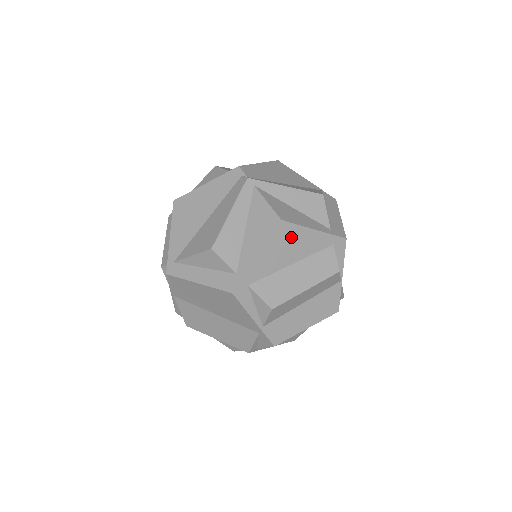
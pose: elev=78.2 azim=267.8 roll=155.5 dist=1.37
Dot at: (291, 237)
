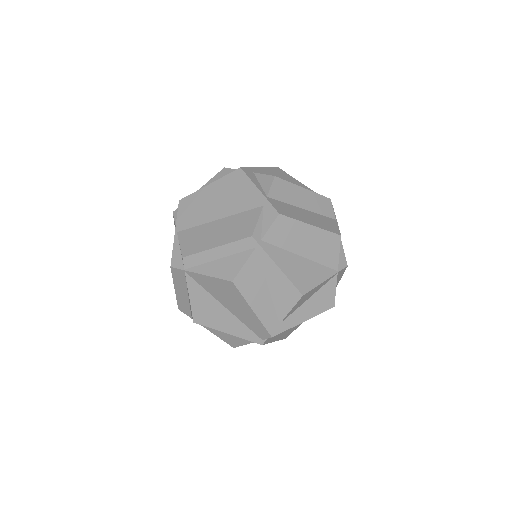
Dot at: (286, 177)
